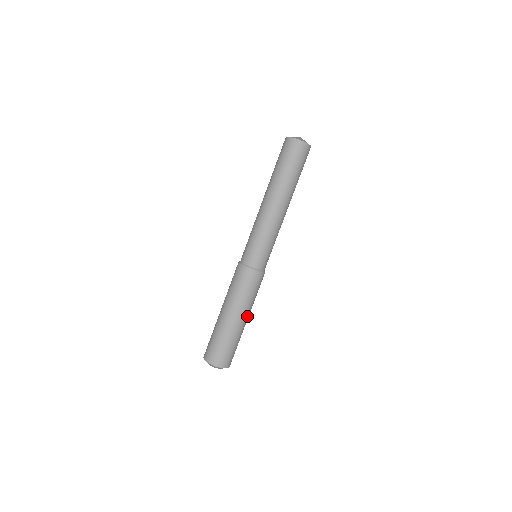
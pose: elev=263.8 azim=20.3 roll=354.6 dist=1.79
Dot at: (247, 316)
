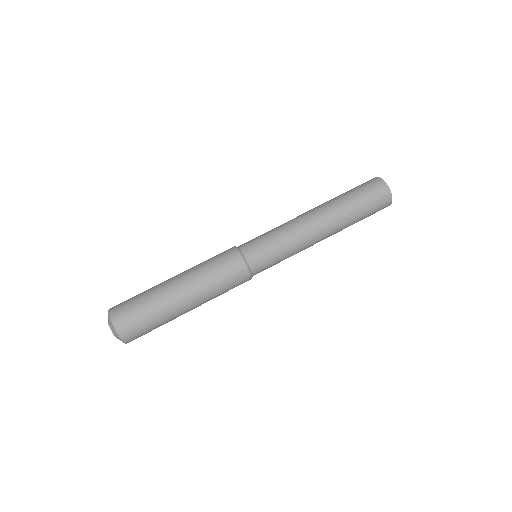
Dot at: (196, 306)
